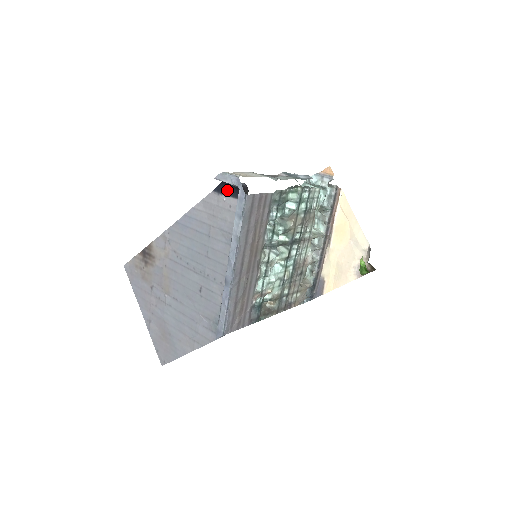
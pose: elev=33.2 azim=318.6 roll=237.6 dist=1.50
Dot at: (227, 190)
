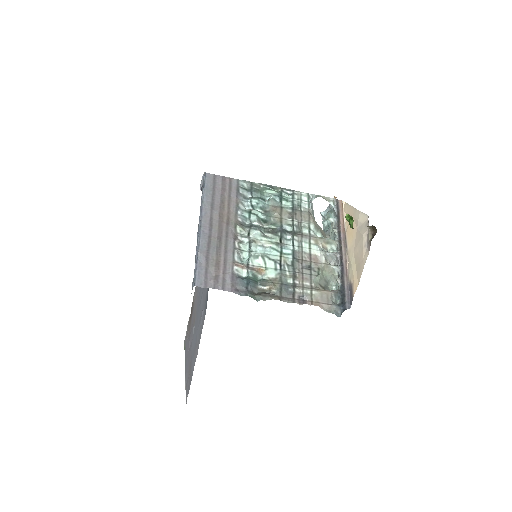
Dot at: occluded
